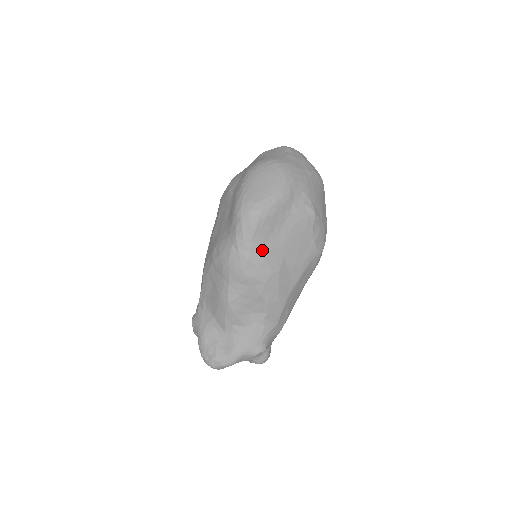
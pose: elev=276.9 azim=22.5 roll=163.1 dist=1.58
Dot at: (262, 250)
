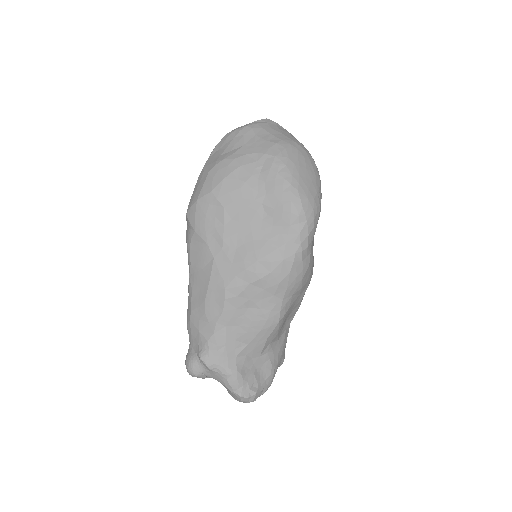
Dot at: occluded
